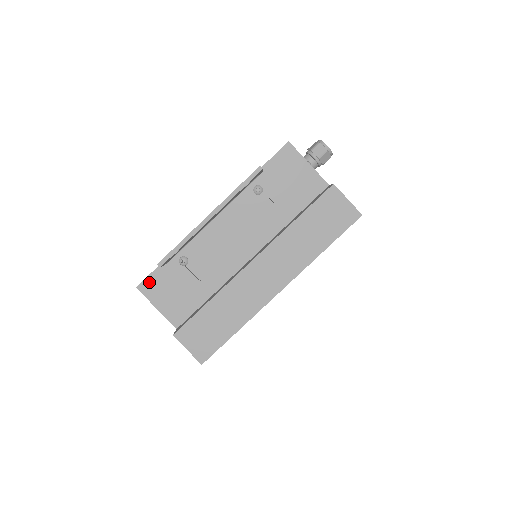
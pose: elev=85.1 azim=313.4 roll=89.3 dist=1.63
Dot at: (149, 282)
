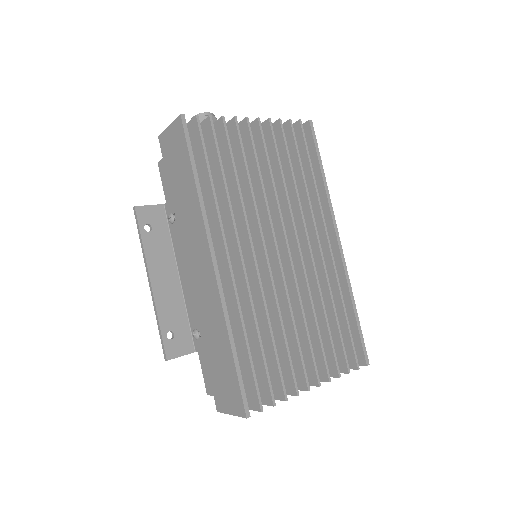
Dot at: (207, 380)
